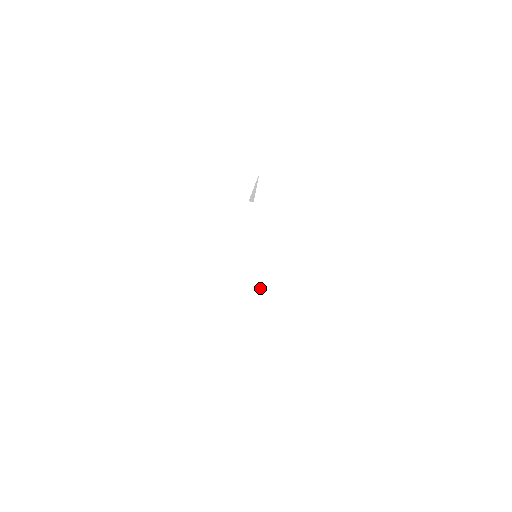
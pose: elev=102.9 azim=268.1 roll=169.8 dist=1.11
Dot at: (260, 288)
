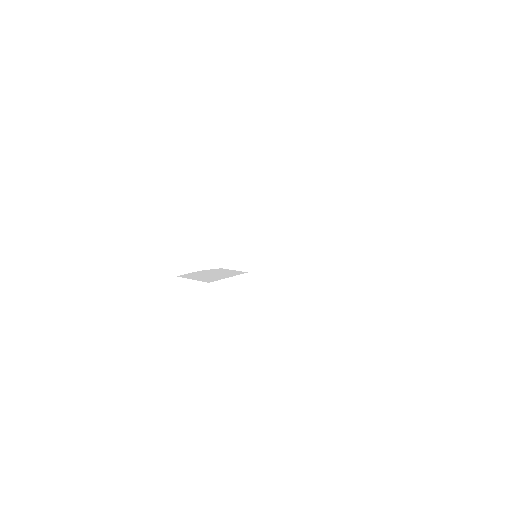
Dot at: occluded
